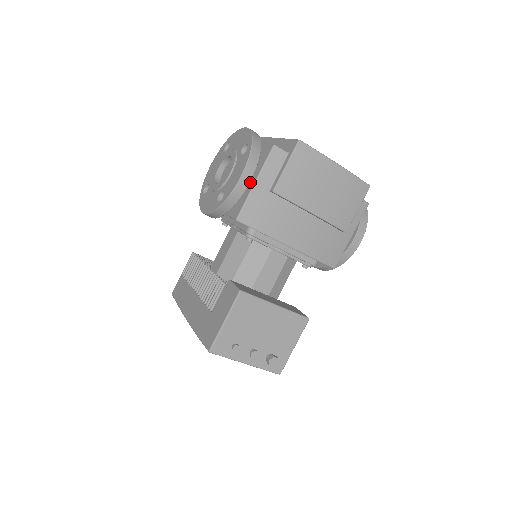
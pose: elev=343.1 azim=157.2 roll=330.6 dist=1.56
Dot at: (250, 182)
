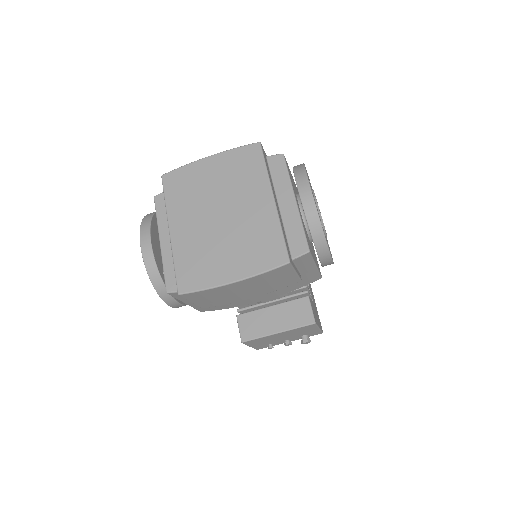
Dot at: occluded
